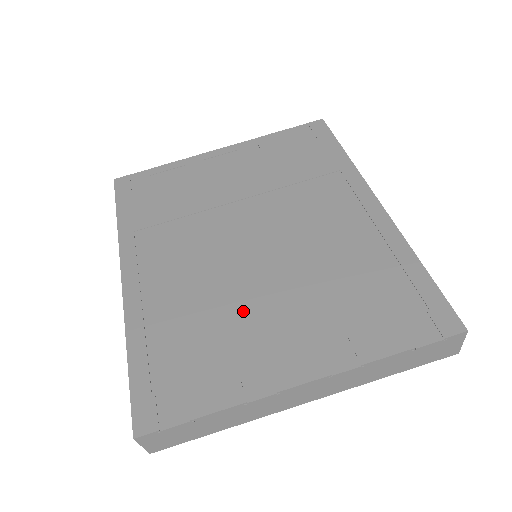
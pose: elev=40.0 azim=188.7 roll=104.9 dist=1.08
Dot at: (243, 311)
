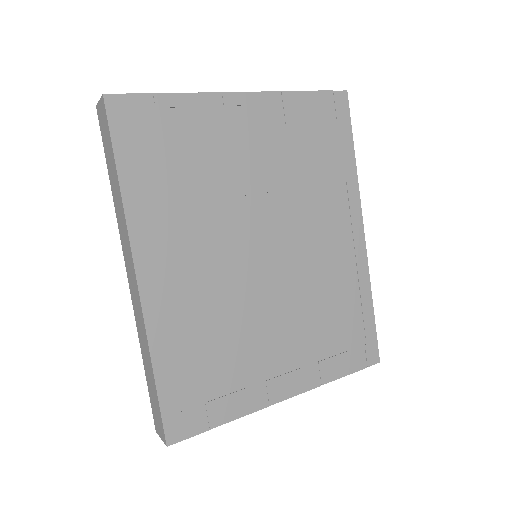
Dot at: (253, 334)
